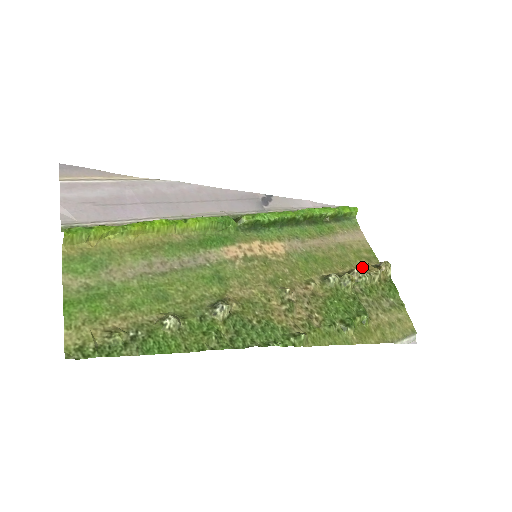
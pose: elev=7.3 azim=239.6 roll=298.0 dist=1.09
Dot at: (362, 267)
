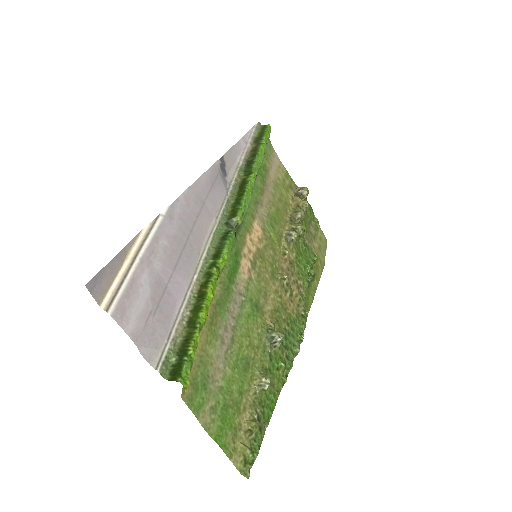
Dot at: (295, 203)
